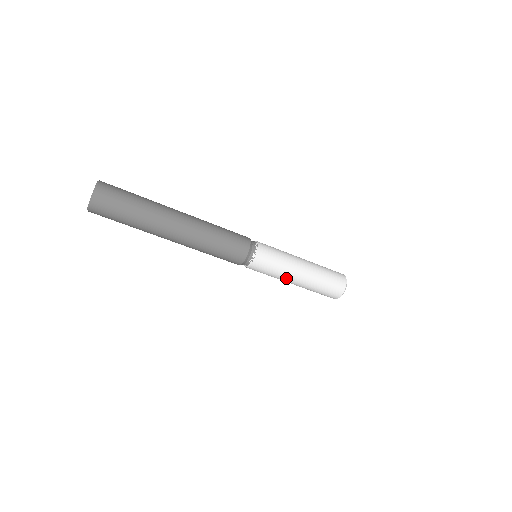
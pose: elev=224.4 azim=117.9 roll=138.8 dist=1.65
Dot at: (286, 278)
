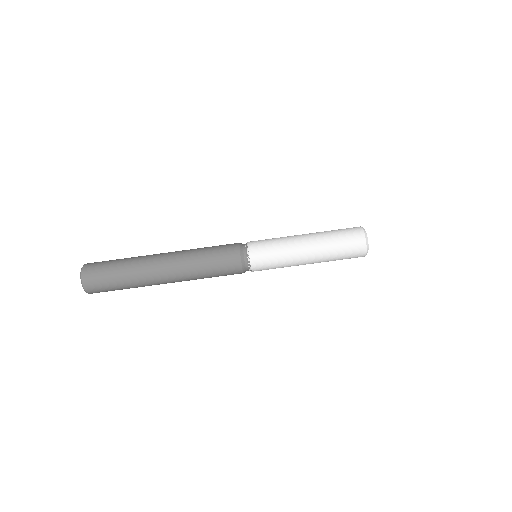
Dot at: (295, 265)
